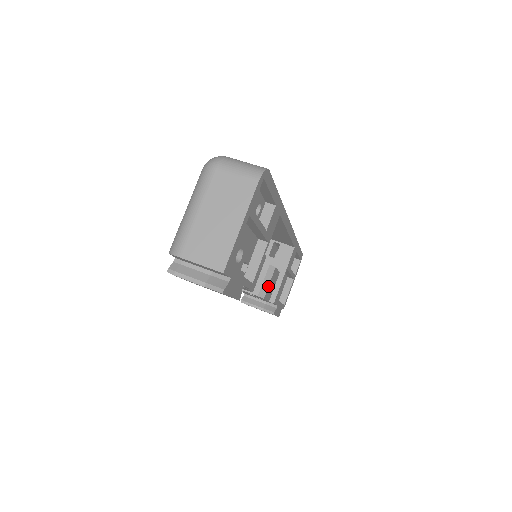
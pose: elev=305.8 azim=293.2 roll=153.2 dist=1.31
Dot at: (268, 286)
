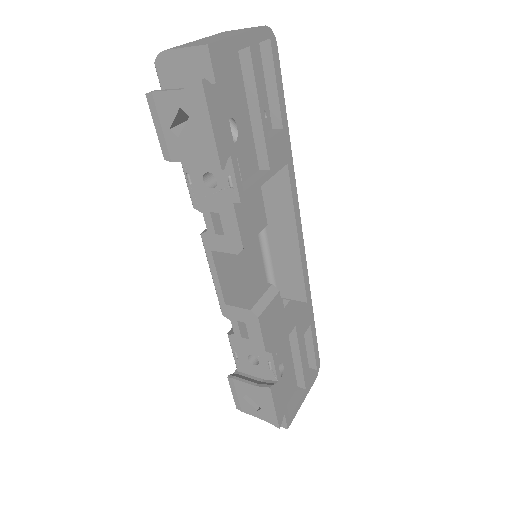
Dot at: (266, 306)
